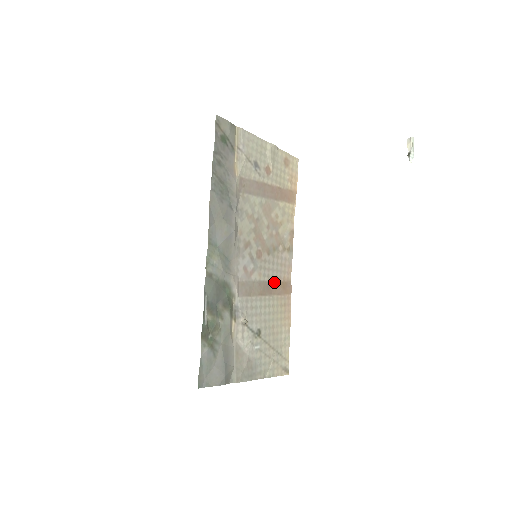
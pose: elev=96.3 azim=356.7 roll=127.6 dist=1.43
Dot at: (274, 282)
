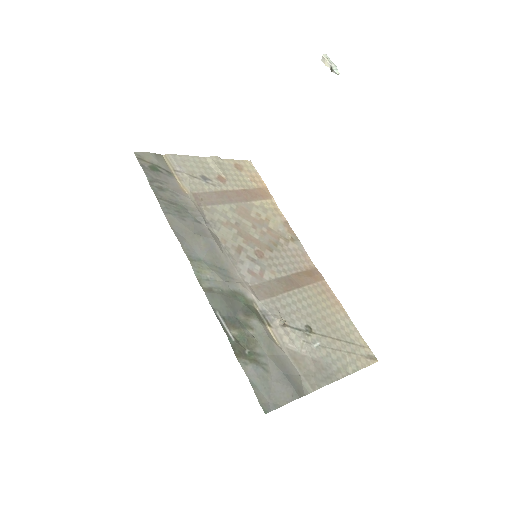
Dot at: (295, 275)
